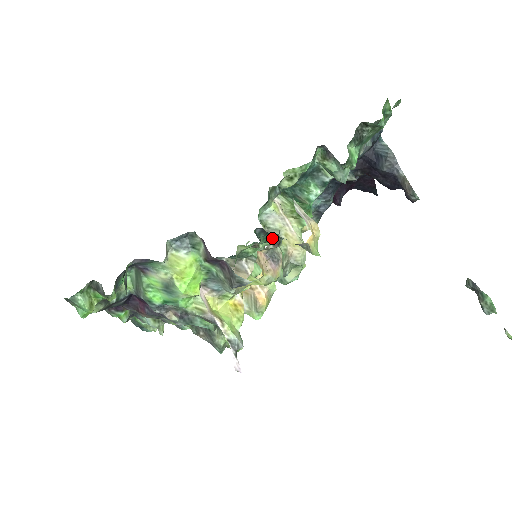
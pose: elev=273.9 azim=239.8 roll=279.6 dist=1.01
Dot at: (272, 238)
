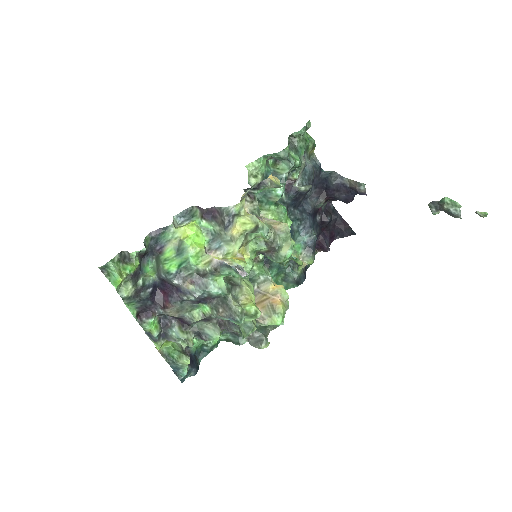
Dot at: (247, 194)
